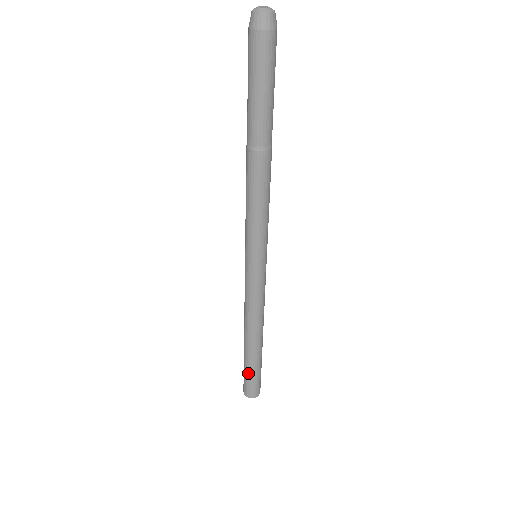
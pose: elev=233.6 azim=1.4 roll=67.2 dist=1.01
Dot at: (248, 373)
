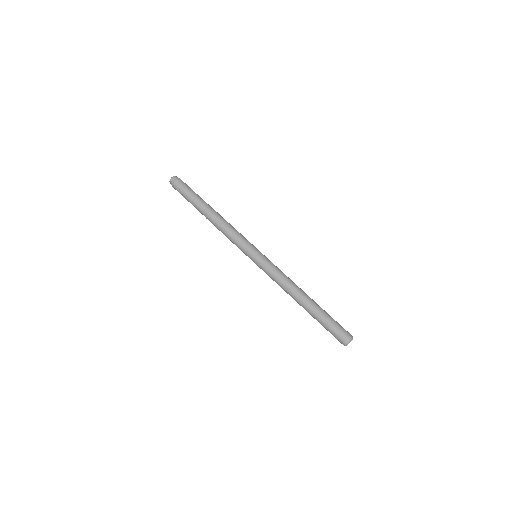
Dot at: (325, 324)
